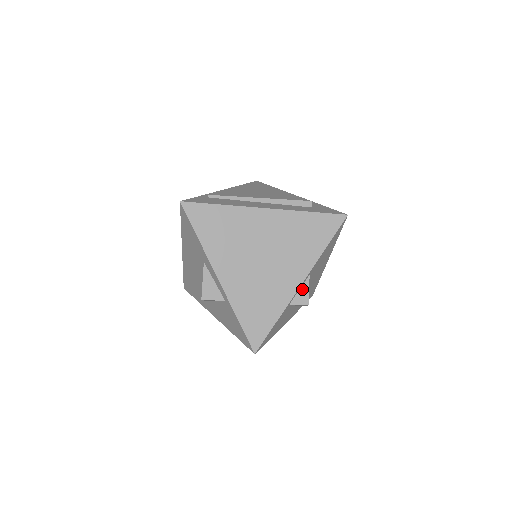
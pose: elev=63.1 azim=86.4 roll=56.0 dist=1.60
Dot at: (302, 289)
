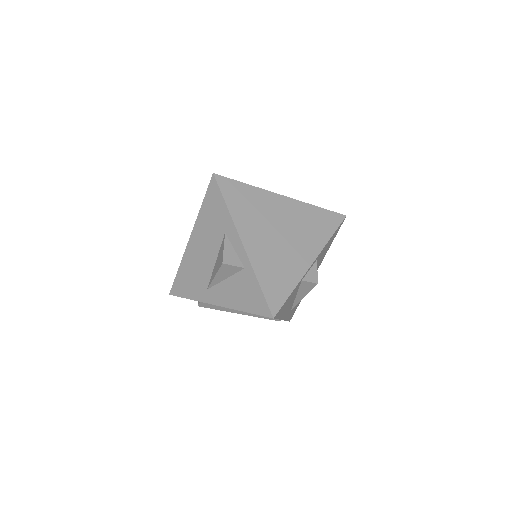
Dot at: (312, 270)
